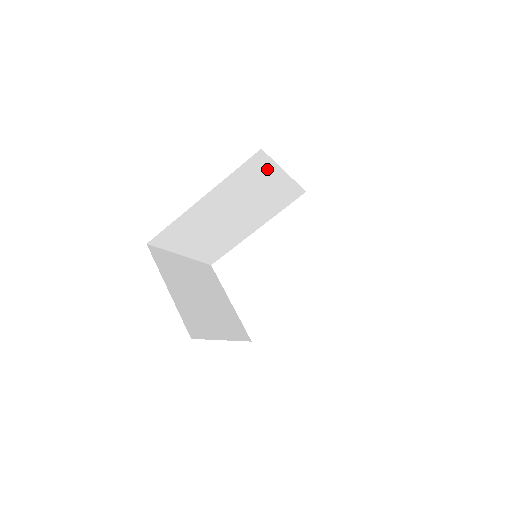
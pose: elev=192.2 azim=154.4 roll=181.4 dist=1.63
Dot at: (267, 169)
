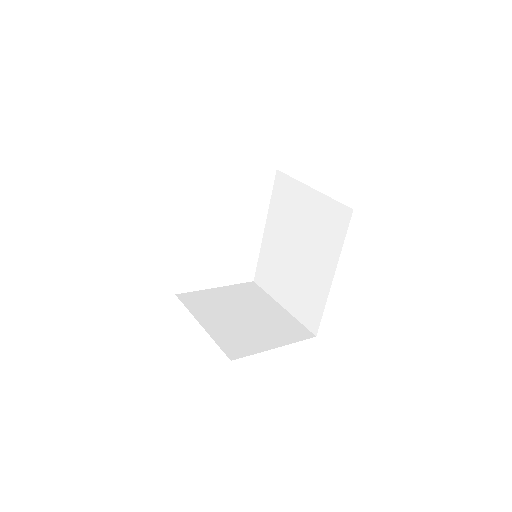
Dot at: occluded
